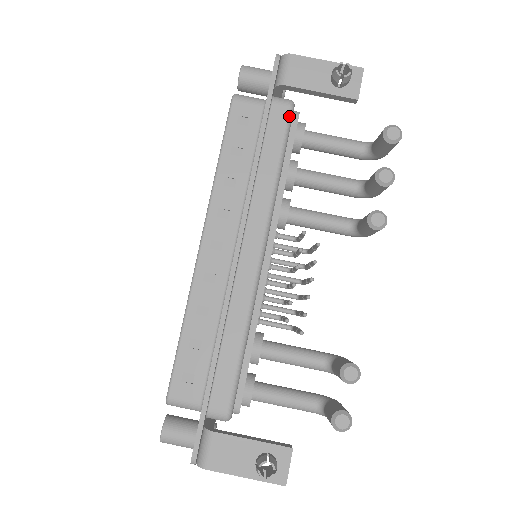
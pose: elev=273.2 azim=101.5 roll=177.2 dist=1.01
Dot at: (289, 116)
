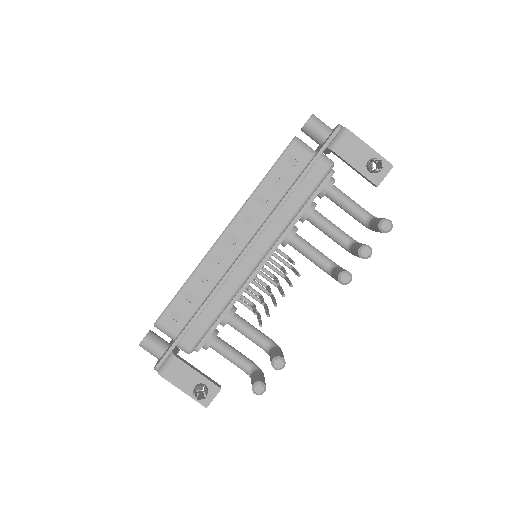
Dot at: (325, 174)
